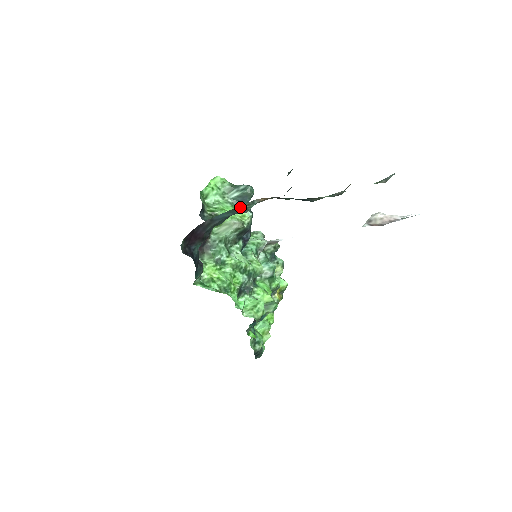
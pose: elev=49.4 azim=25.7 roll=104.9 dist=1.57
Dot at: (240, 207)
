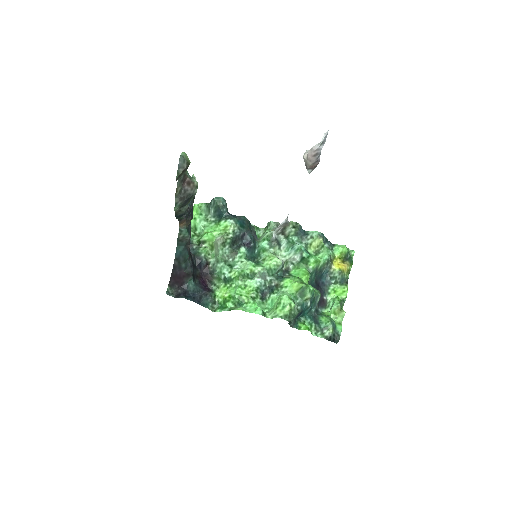
Dot at: (177, 240)
